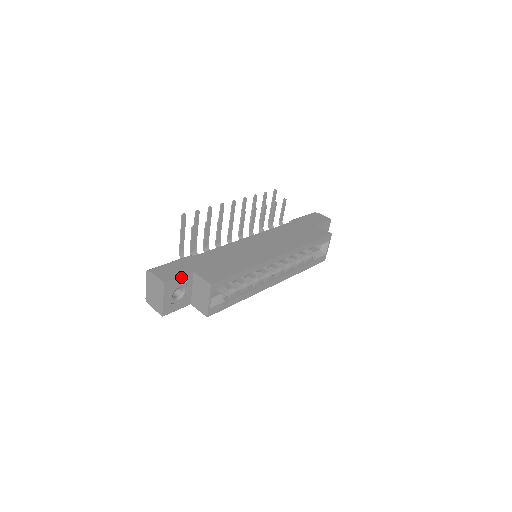
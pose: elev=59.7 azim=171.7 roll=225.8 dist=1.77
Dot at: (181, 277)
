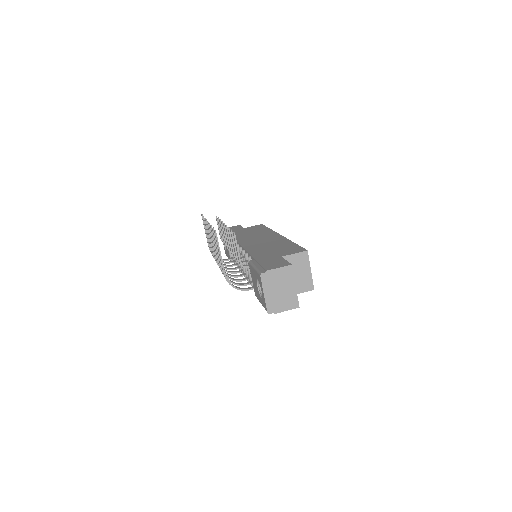
Dot at: (285, 261)
